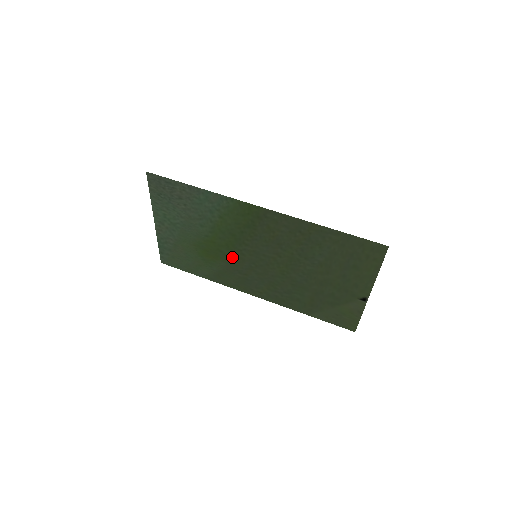
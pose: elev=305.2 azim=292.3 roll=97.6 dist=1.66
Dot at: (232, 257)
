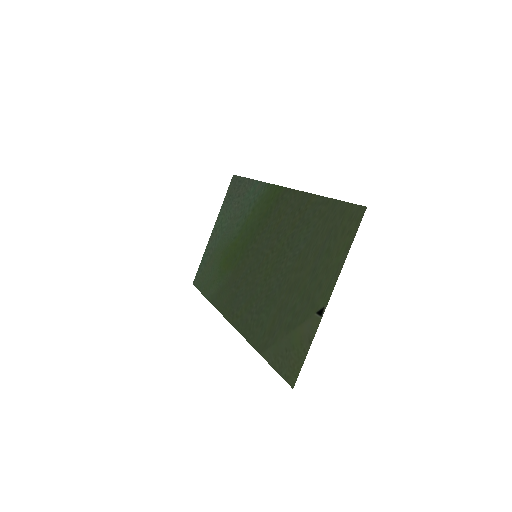
Dot at: (239, 263)
